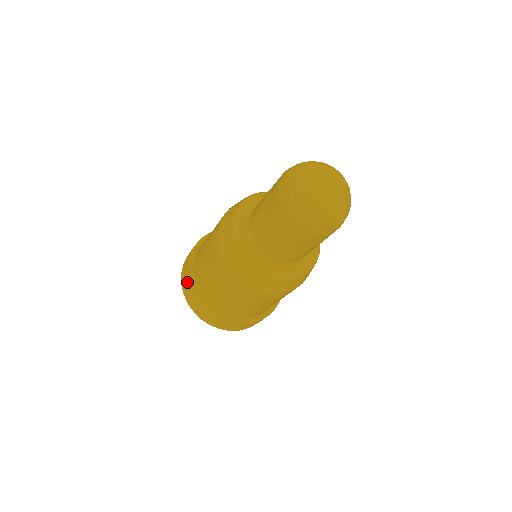
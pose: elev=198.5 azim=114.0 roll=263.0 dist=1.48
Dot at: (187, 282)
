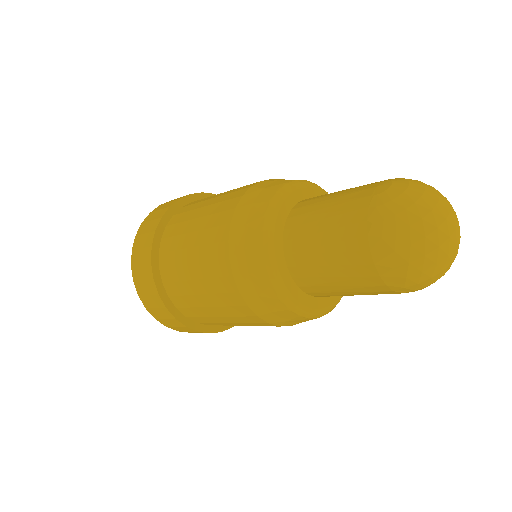
Dot at: (159, 214)
